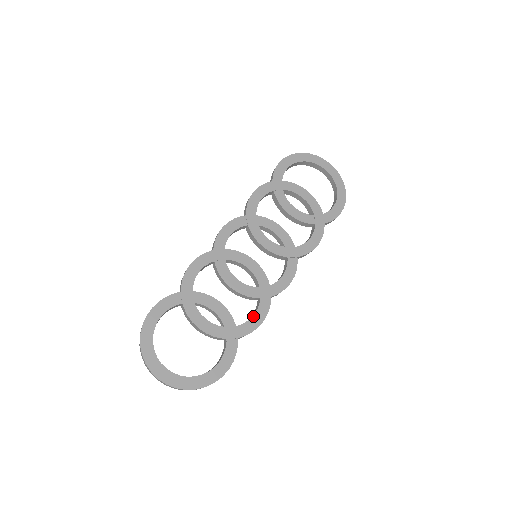
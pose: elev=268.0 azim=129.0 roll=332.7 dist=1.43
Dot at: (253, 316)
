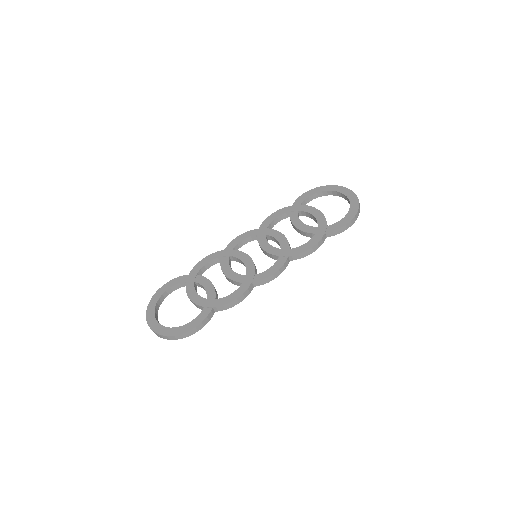
Dot at: (231, 294)
